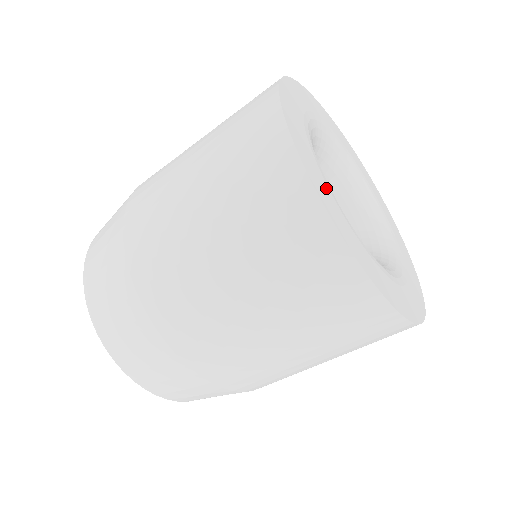
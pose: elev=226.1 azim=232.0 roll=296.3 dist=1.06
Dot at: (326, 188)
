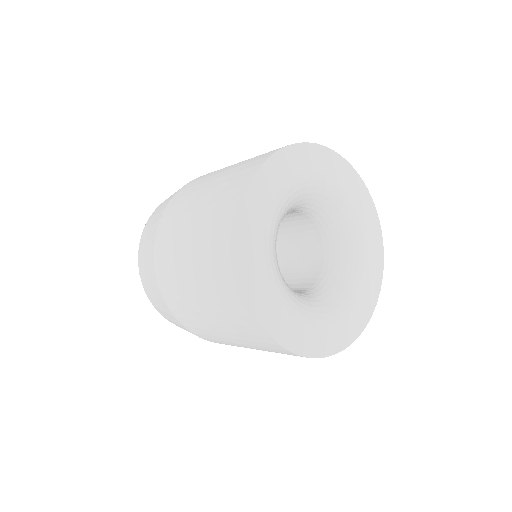
Dot at: (268, 290)
